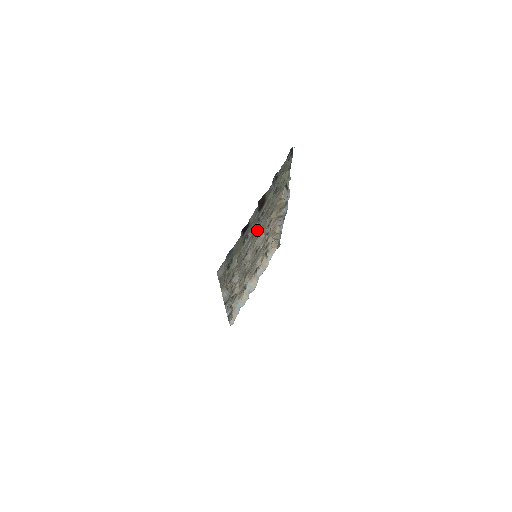
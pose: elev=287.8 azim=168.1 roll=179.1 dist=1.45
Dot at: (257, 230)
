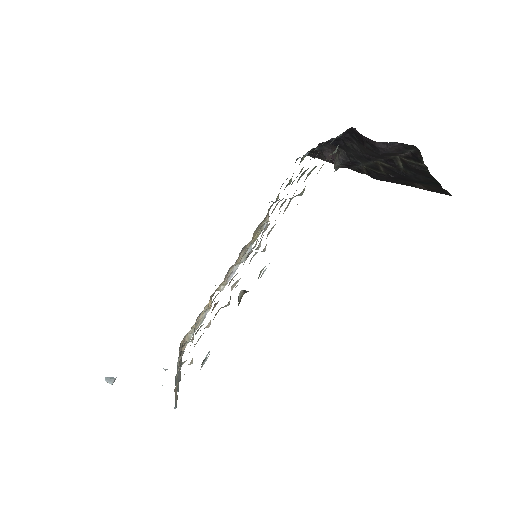
Dot at: occluded
